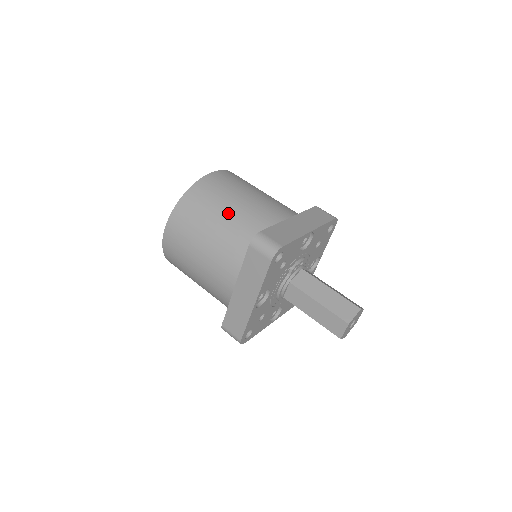
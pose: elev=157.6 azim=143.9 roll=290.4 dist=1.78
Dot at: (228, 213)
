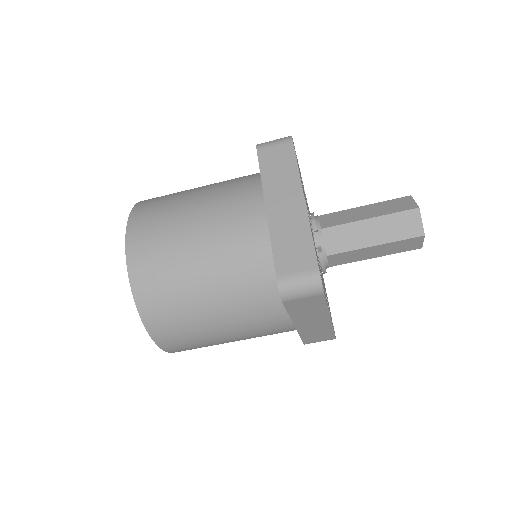
Dot at: (207, 281)
